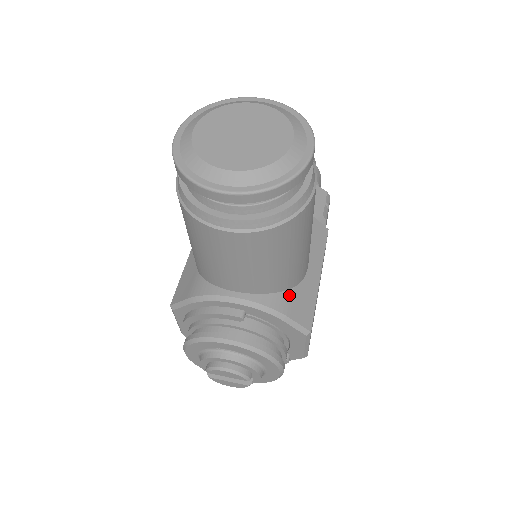
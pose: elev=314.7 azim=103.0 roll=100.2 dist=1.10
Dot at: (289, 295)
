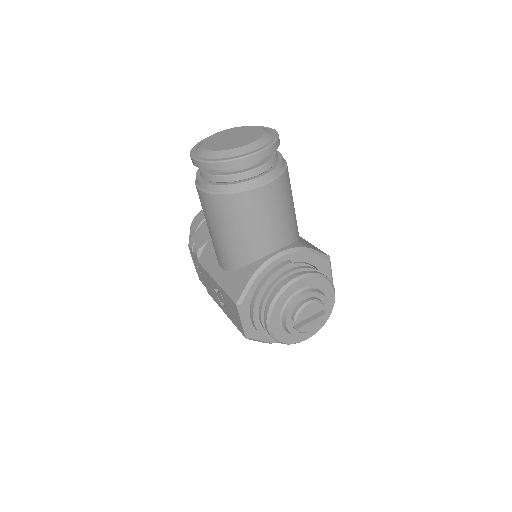
Dot at: (302, 242)
